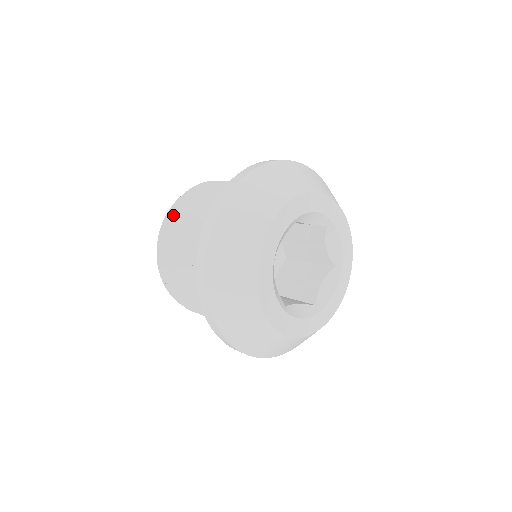
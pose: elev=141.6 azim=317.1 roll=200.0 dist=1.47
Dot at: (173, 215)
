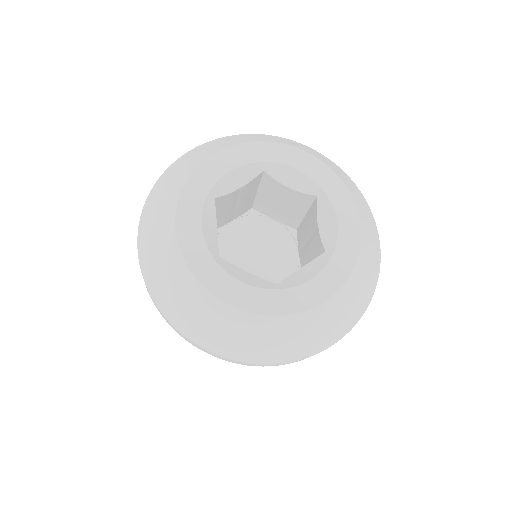
Dot at: occluded
